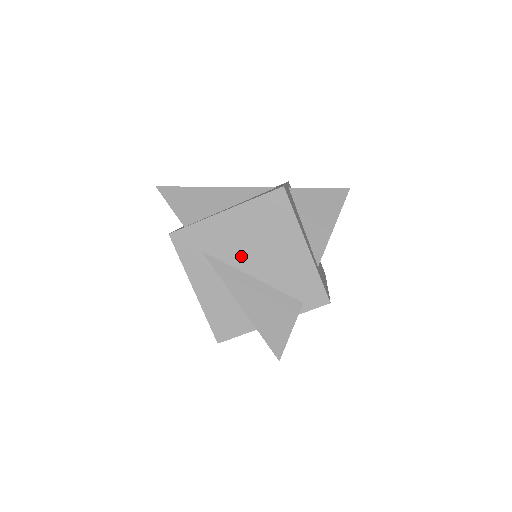
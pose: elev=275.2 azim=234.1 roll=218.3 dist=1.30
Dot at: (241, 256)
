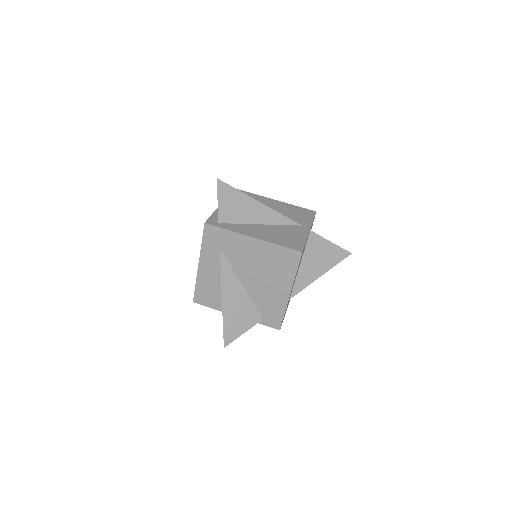
Dot at: (244, 269)
